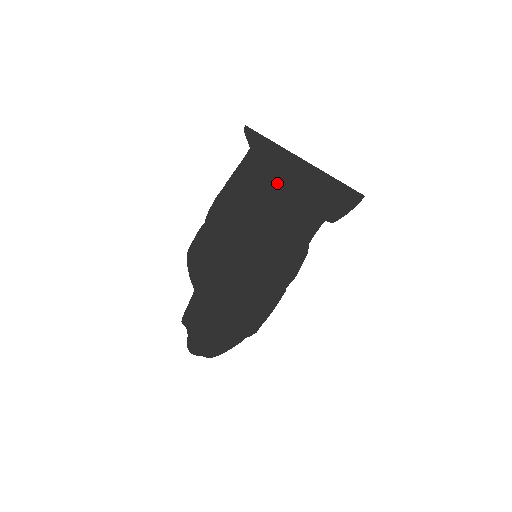
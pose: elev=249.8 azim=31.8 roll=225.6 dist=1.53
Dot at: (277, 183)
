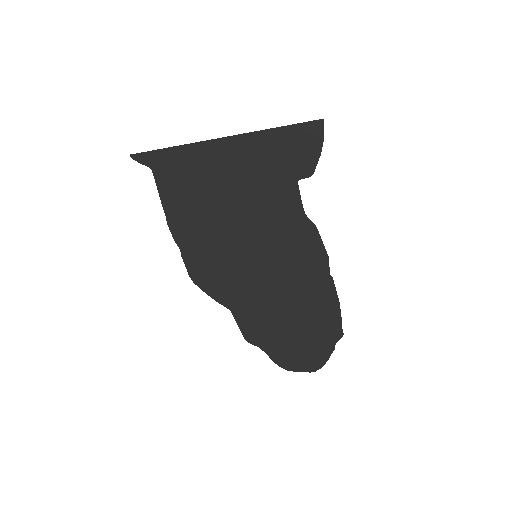
Dot at: (204, 179)
